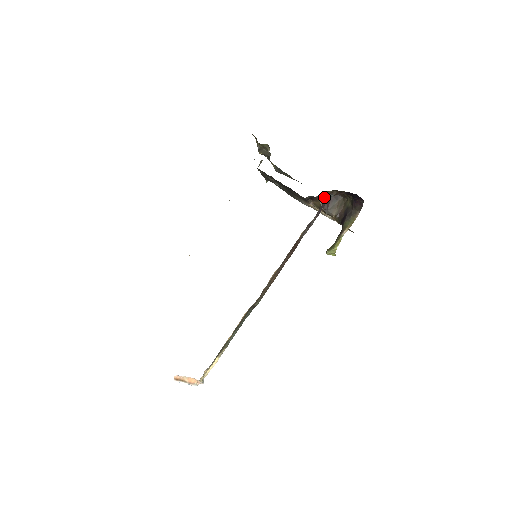
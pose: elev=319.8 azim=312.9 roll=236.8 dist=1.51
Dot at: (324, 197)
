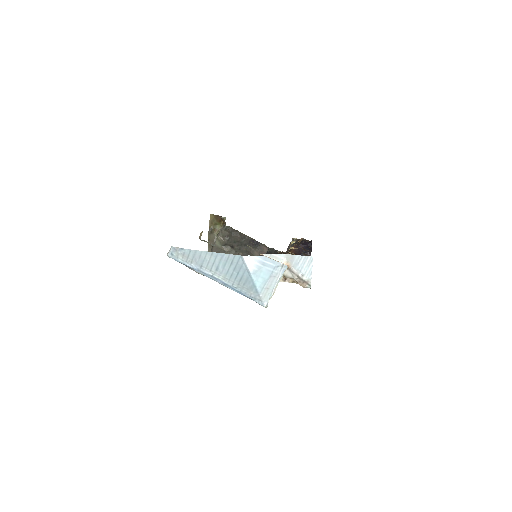
Dot at: occluded
